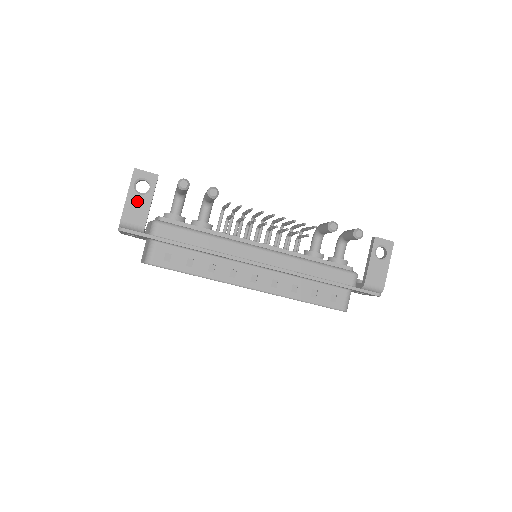
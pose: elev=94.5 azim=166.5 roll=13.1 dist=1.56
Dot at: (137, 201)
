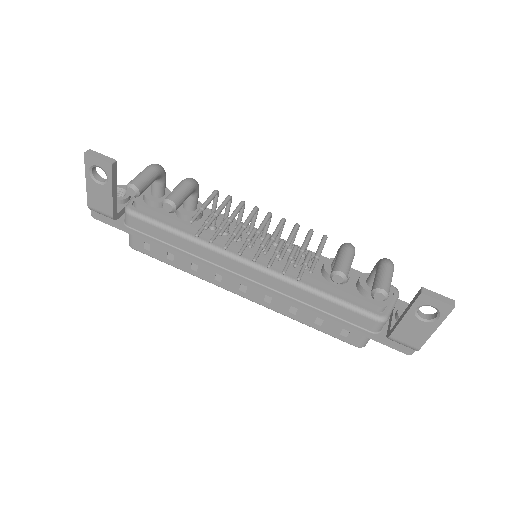
Dot at: (98, 190)
